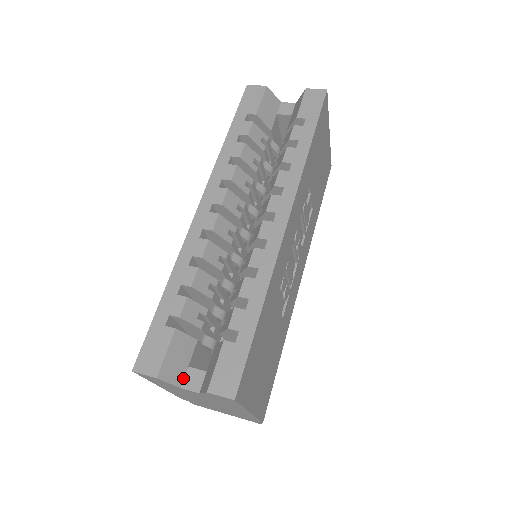
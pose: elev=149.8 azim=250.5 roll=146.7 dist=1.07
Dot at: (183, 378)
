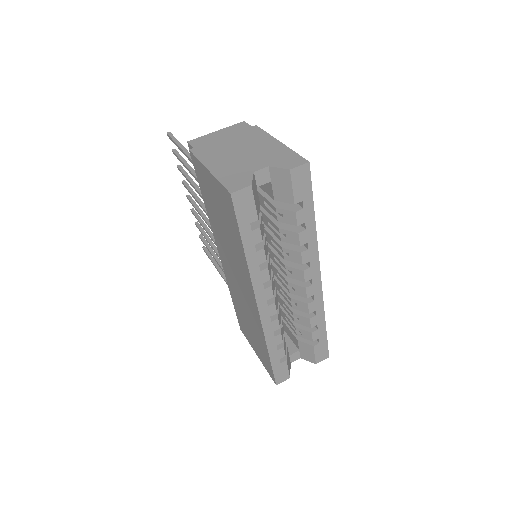
Dot at: (290, 361)
